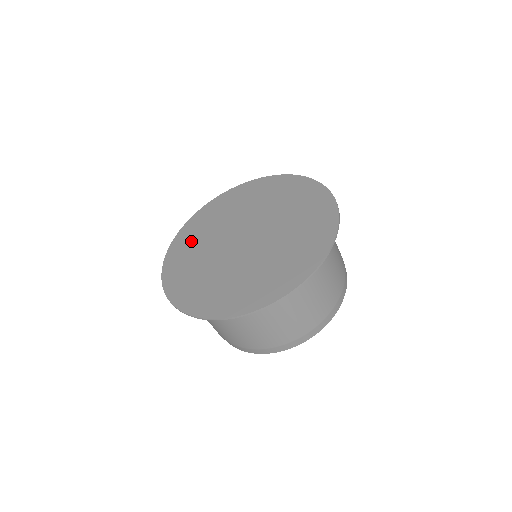
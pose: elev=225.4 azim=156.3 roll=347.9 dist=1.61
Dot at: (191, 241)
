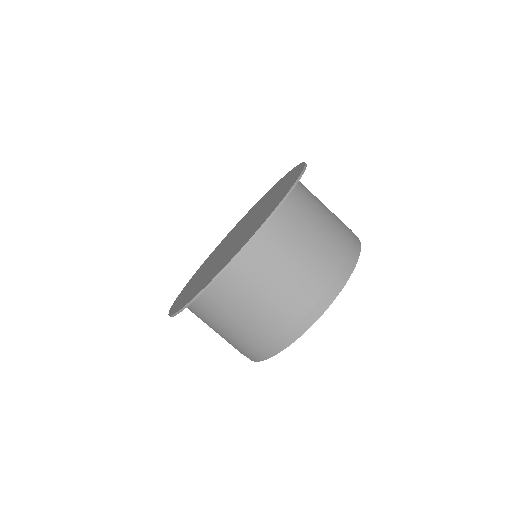
Dot at: (230, 234)
